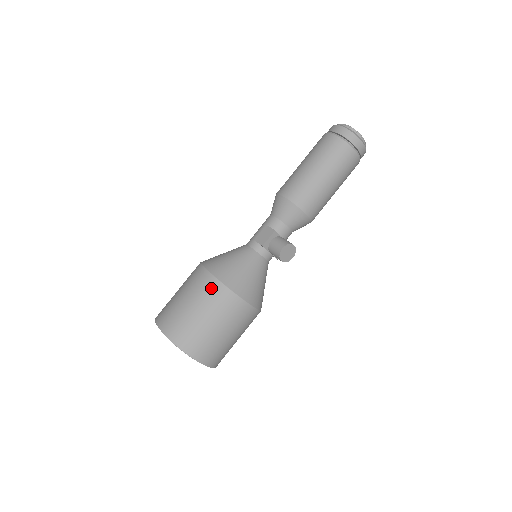
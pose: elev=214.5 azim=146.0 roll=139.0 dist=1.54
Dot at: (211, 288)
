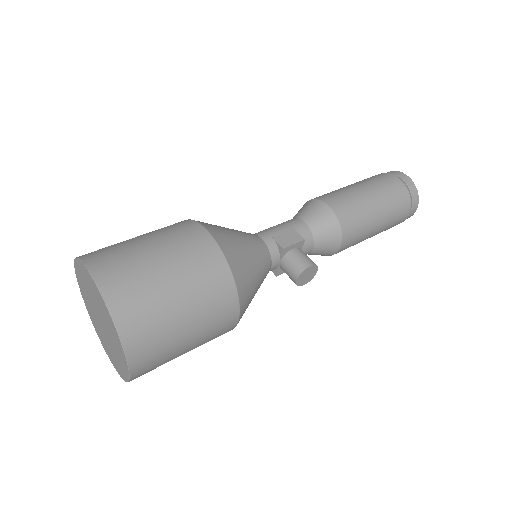
Dot at: (210, 263)
